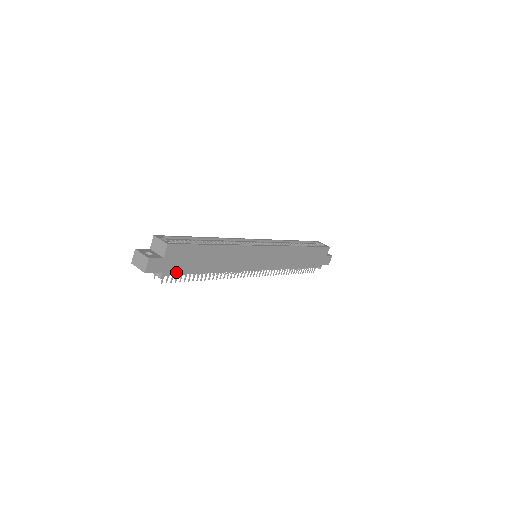
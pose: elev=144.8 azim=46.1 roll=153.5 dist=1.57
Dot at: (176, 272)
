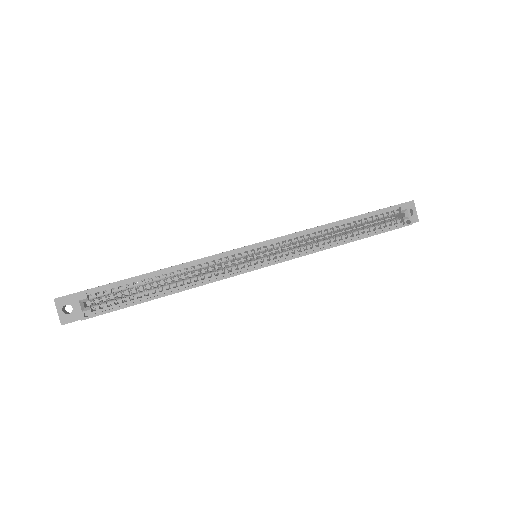
Dot at: occluded
